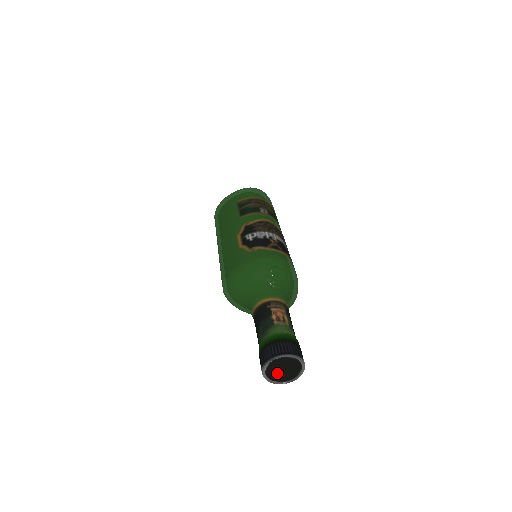
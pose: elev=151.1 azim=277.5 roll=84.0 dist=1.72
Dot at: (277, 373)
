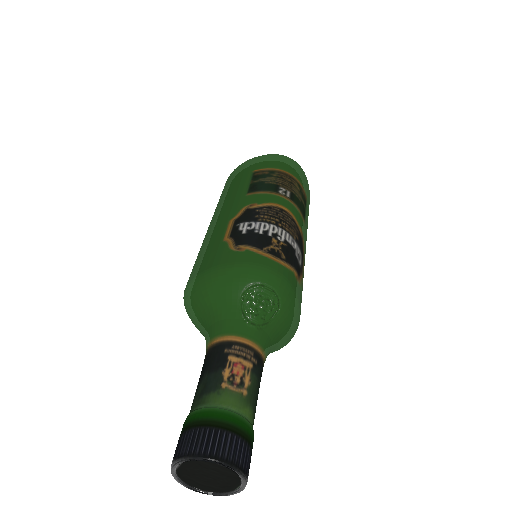
Dot at: (197, 478)
